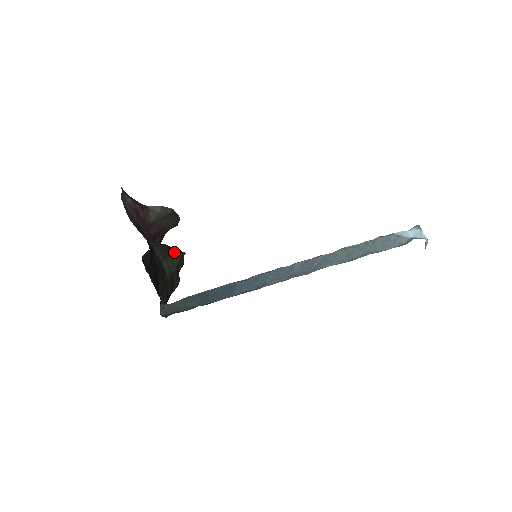
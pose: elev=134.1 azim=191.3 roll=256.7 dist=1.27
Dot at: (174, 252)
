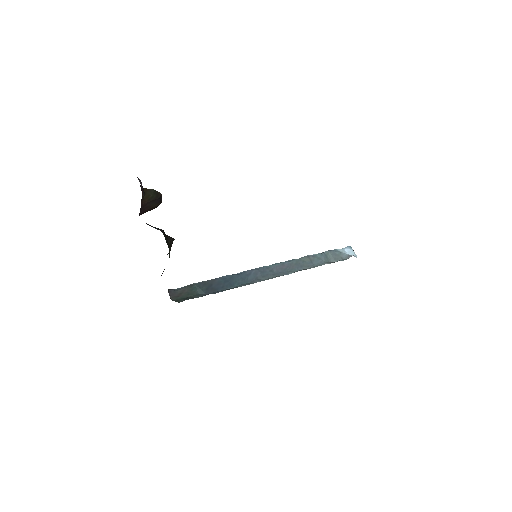
Dot at: (169, 238)
